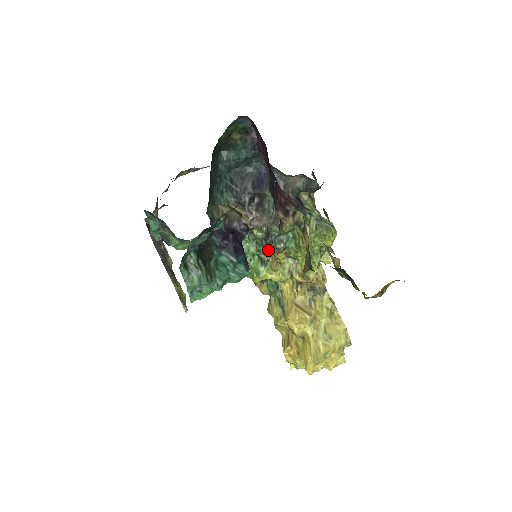
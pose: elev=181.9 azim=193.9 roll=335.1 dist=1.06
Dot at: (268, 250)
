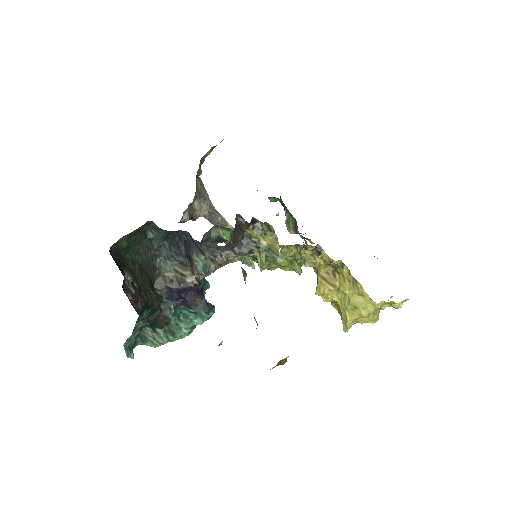
Dot at: occluded
